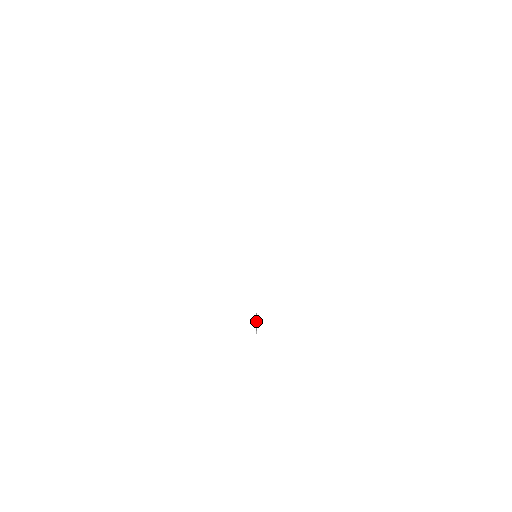
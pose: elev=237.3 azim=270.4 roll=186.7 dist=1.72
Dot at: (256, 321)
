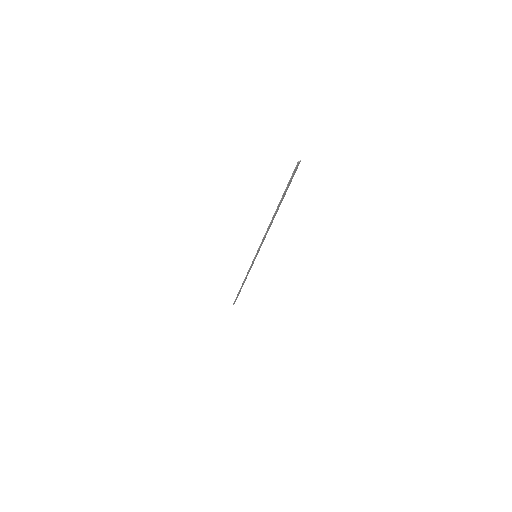
Dot at: occluded
